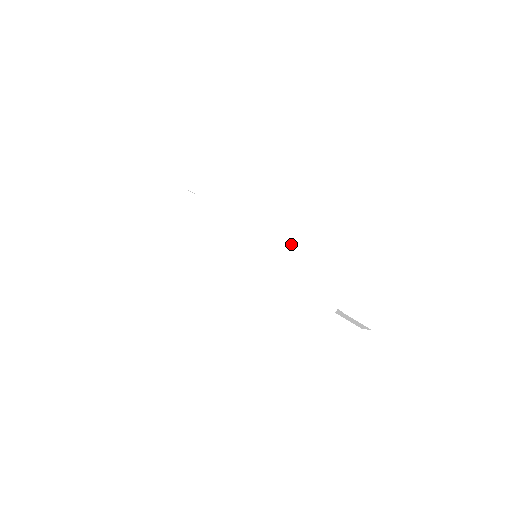
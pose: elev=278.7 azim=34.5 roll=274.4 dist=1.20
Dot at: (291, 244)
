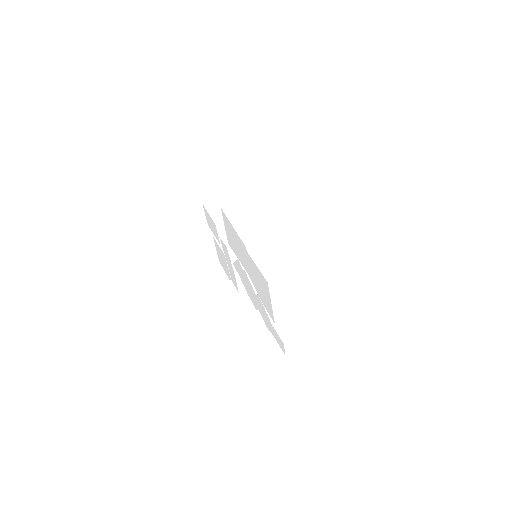
Dot at: (307, 251)
